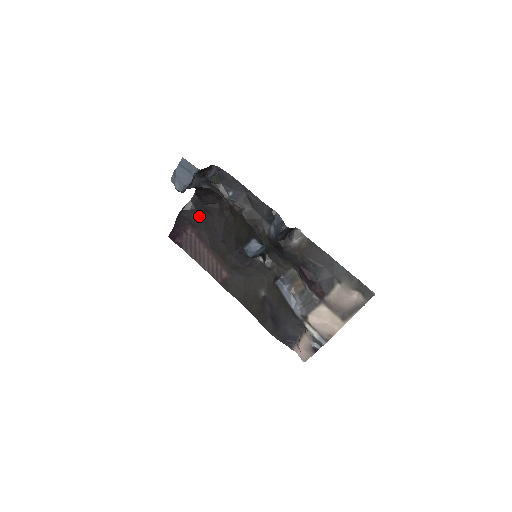
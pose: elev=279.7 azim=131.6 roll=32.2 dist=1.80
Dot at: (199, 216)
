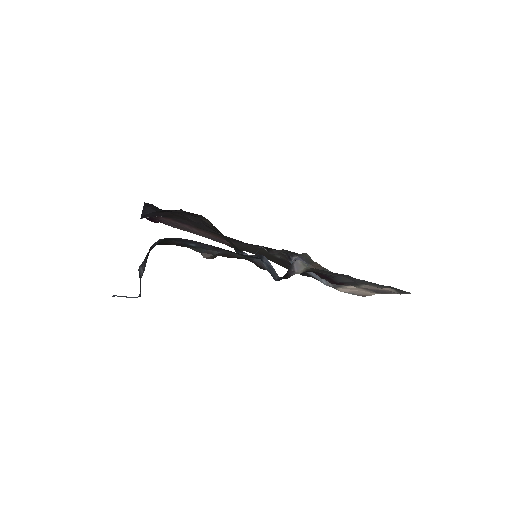
Dot at: (165, 213)
